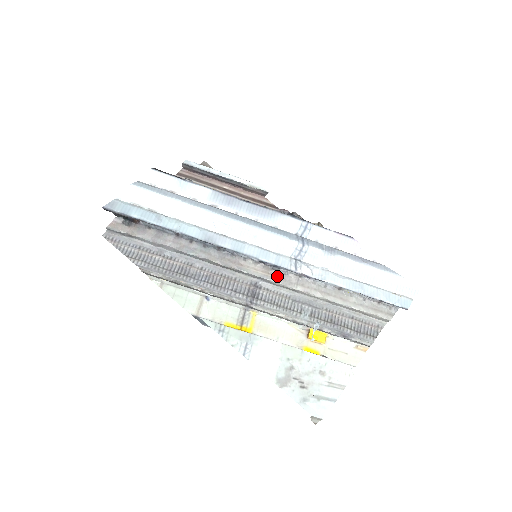
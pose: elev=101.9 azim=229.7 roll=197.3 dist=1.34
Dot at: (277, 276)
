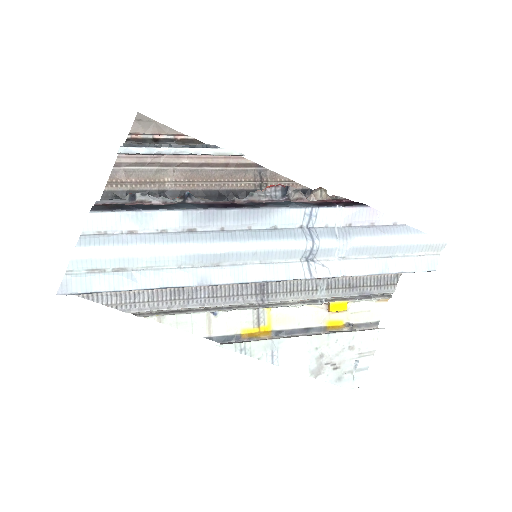
Dot at: occluded
